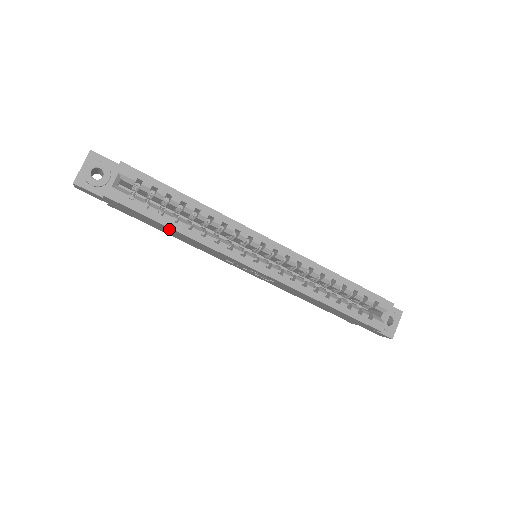
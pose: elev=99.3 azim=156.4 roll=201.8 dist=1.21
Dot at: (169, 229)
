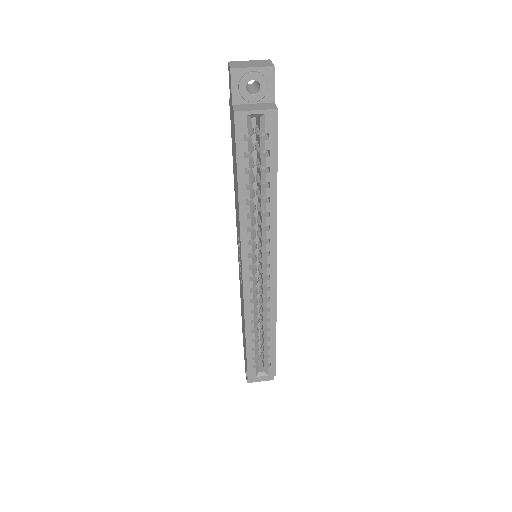
Dot at: occluded
